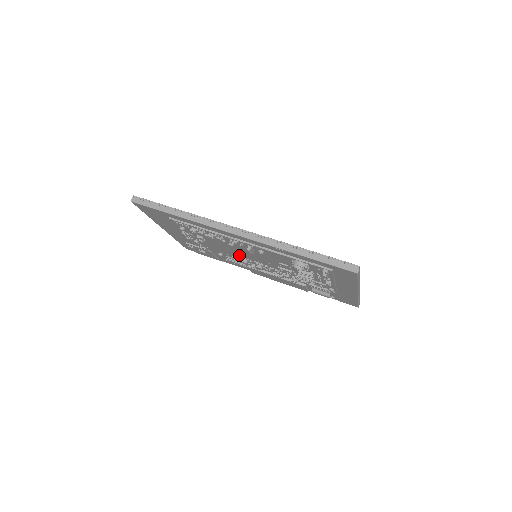
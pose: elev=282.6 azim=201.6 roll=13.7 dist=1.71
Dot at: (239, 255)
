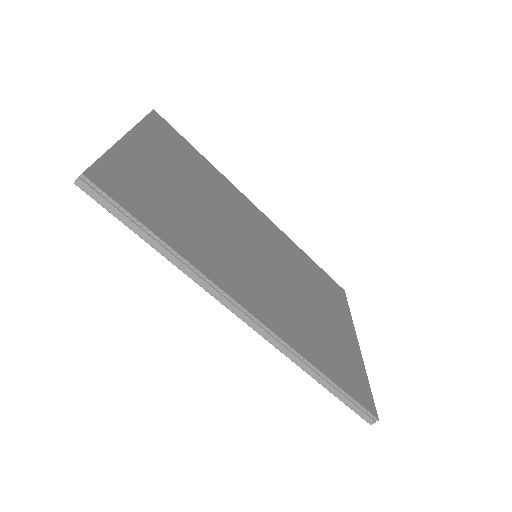
Dot at: occluded
